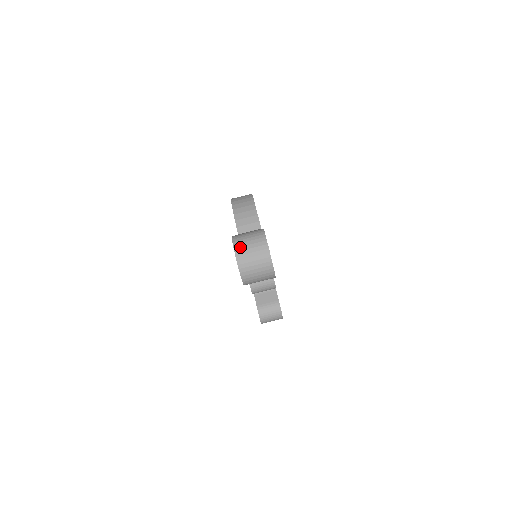
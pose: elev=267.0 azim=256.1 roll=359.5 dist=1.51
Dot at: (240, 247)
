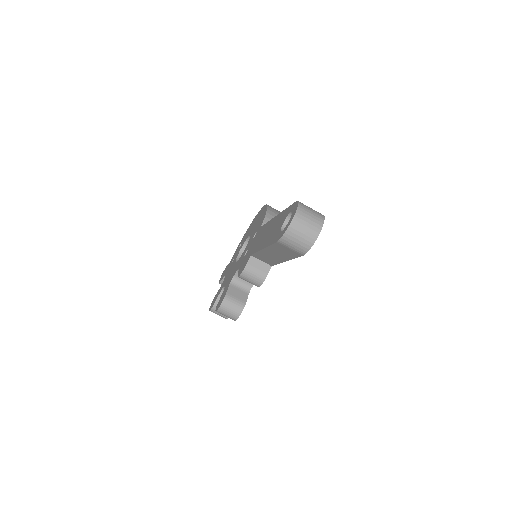
Dot at: (303, 209)
